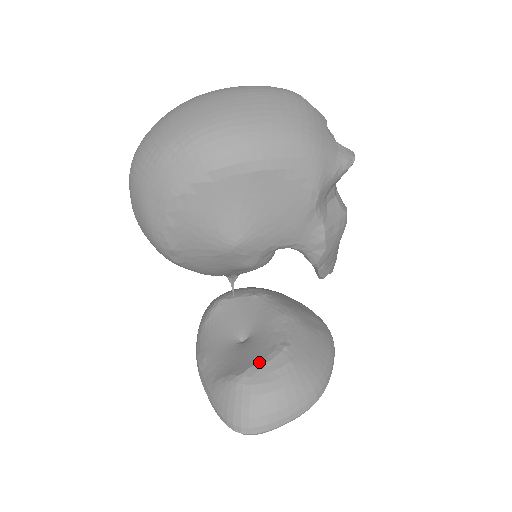
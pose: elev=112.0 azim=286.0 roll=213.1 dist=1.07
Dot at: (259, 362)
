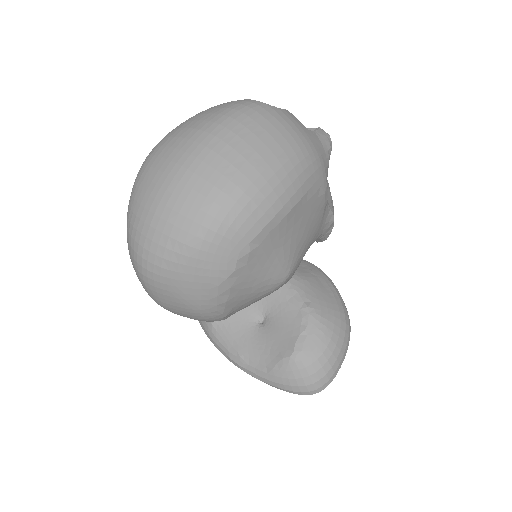
Dot at: (299, 334)
